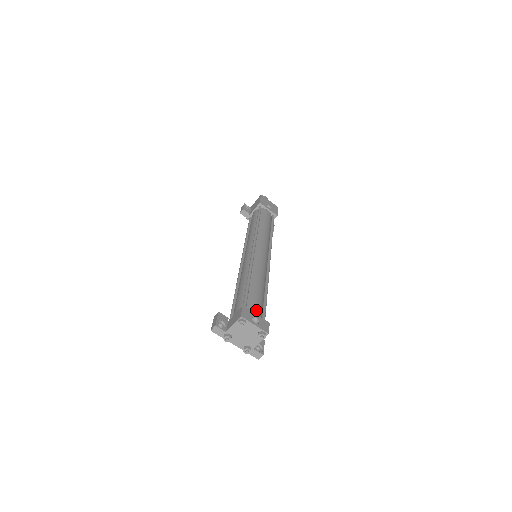
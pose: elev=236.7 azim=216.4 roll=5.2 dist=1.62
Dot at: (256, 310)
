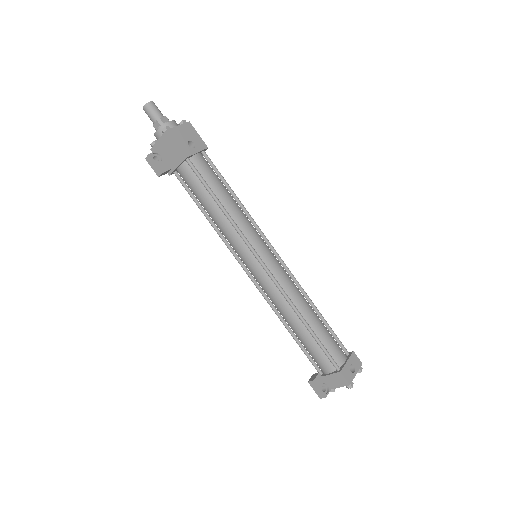
Dot at: (340, 354)
